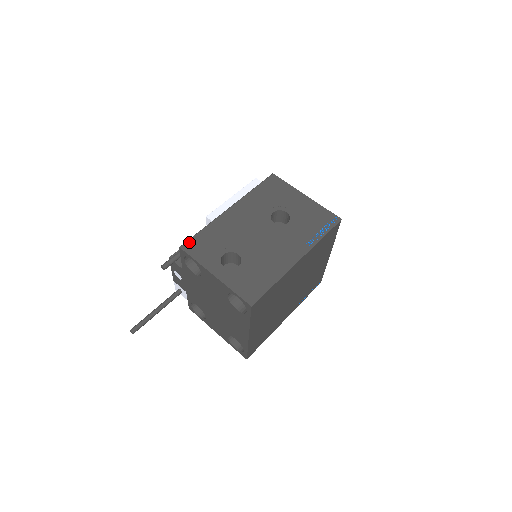
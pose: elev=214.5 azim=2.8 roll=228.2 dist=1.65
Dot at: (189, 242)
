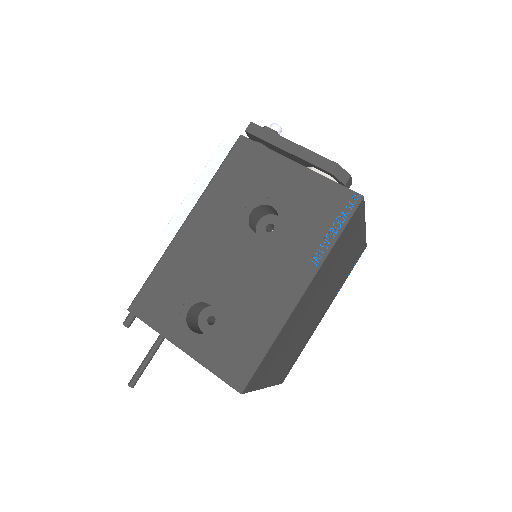
Dot at: (138, 298)
